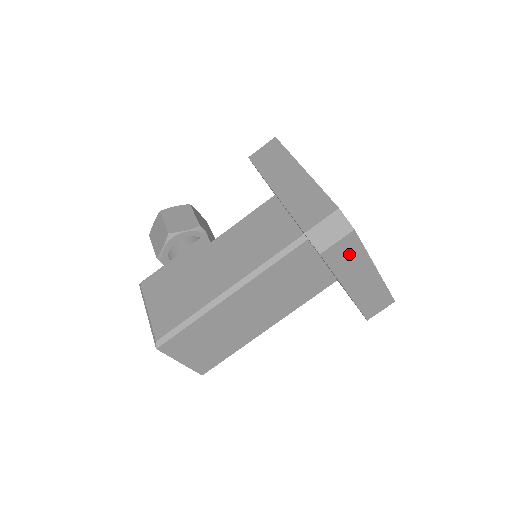
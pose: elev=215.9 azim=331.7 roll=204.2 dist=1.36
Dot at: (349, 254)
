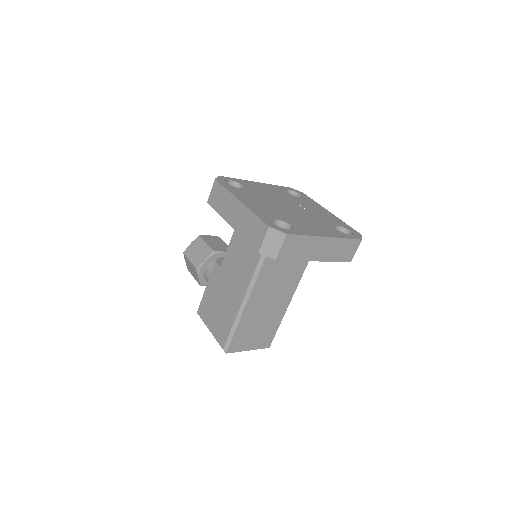
Dot at: (297, 246)
